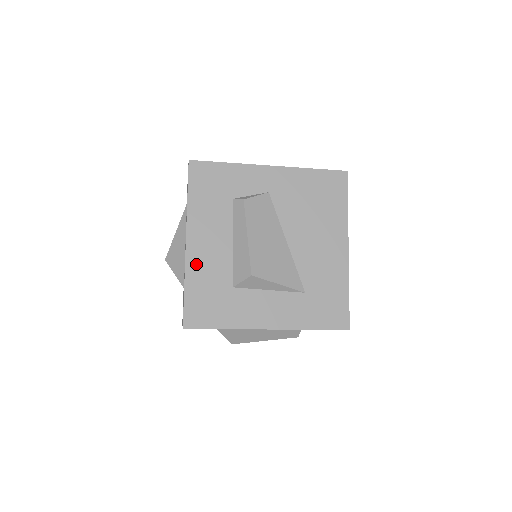
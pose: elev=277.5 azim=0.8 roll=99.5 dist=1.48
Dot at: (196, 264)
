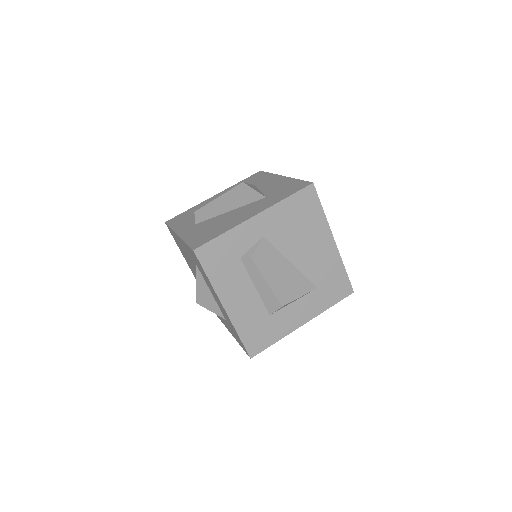
Dot at: (238, 317)
